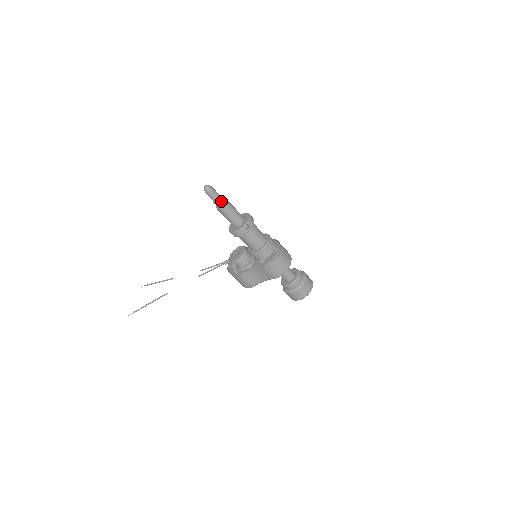
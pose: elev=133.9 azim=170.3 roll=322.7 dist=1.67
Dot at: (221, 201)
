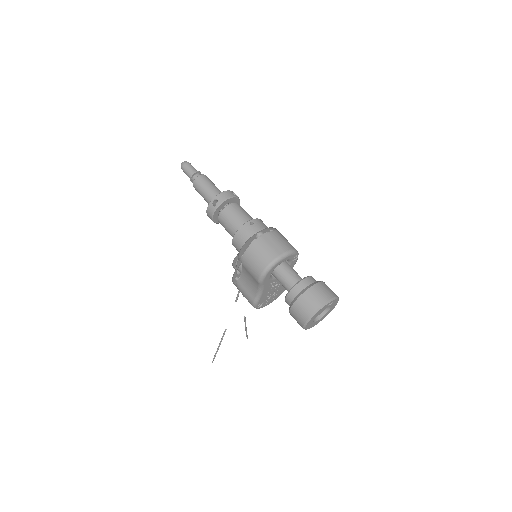
Dot at: (195, 177)
